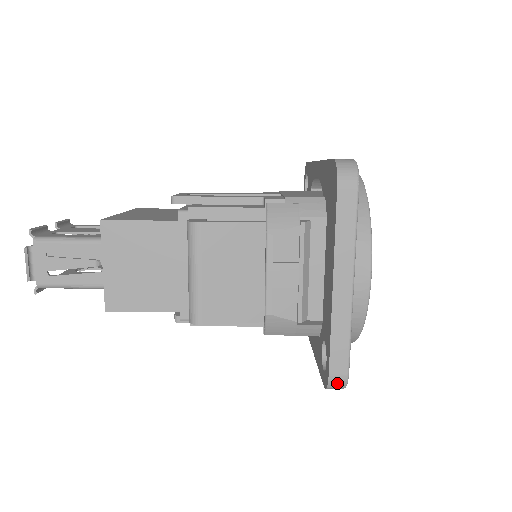
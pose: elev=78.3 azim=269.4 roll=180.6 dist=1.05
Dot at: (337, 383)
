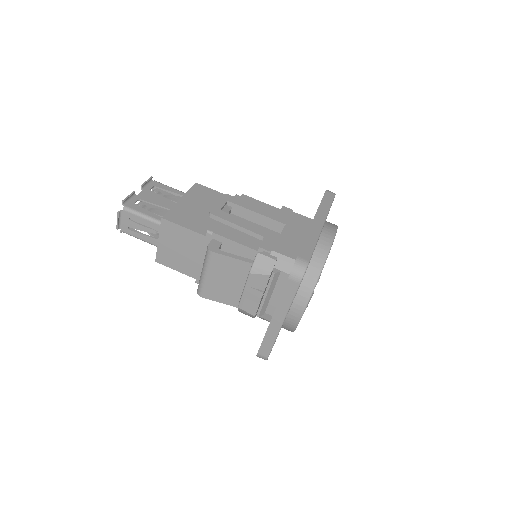
Dot at: occluded
